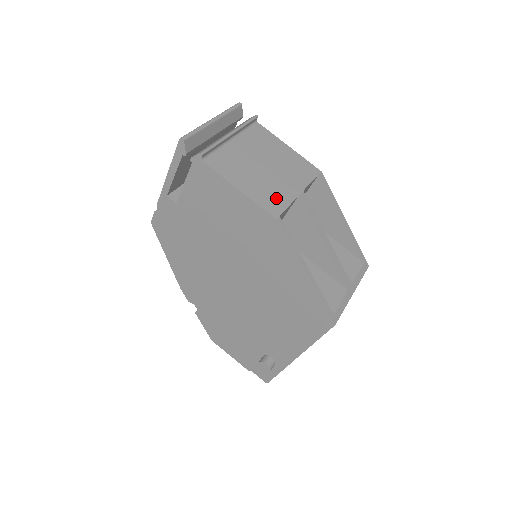
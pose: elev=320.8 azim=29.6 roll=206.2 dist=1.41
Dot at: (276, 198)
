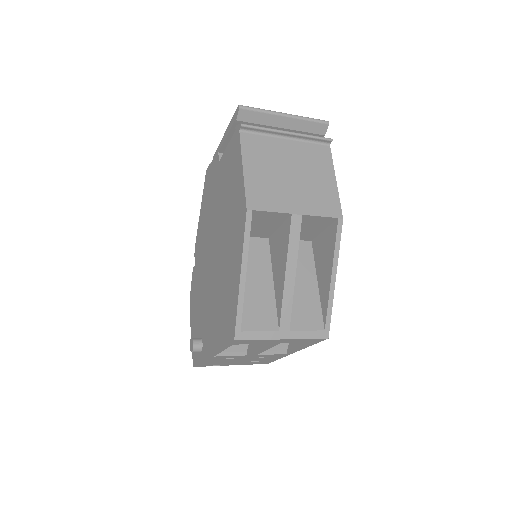
Dot at: (268, 198)
